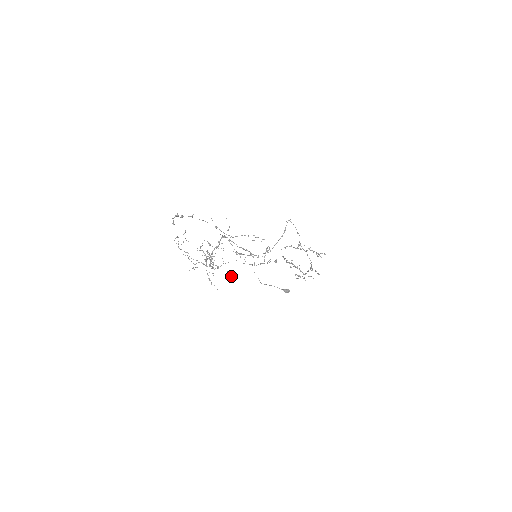
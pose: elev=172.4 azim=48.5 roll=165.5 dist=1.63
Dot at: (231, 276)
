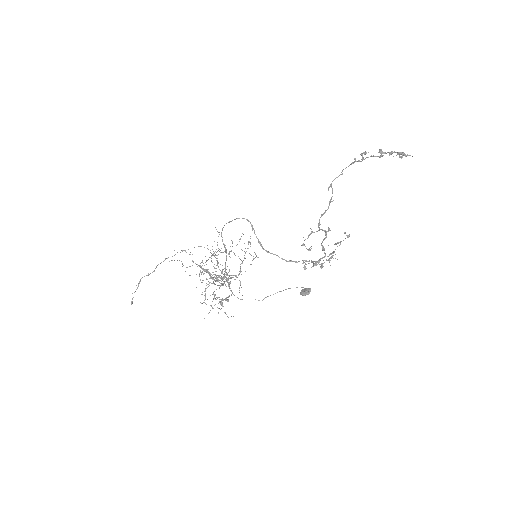
Dot at: occluded
